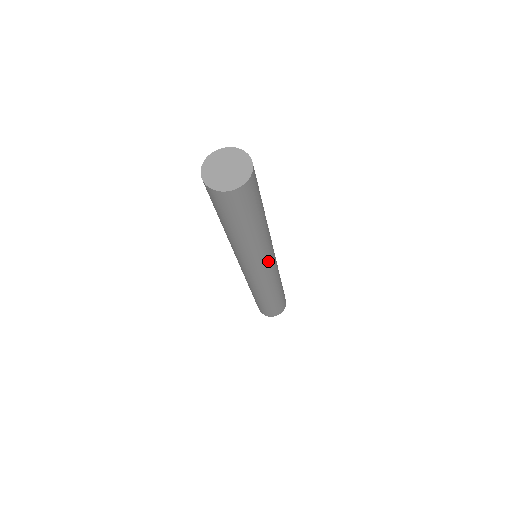
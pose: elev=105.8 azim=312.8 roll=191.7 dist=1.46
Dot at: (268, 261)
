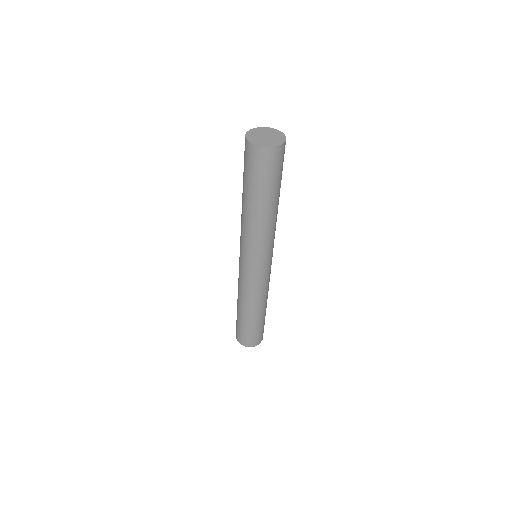
Dot at: (257, 258)
